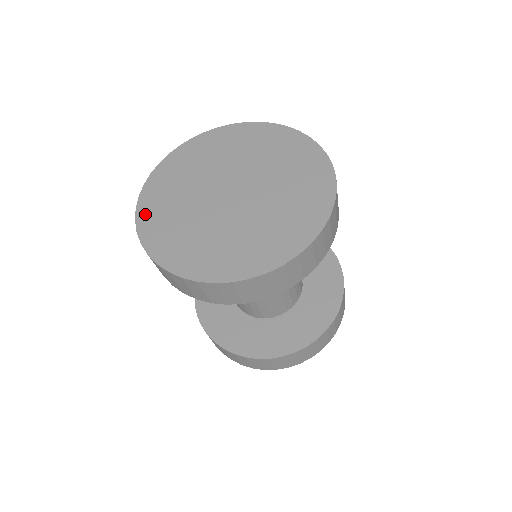
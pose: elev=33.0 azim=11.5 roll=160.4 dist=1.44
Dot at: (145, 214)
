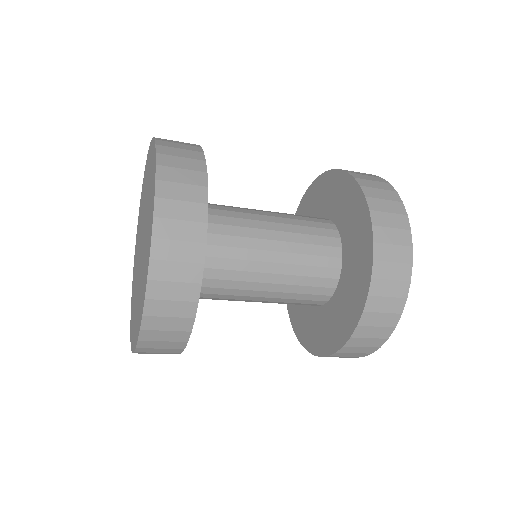
Dot at: (131, 330)
